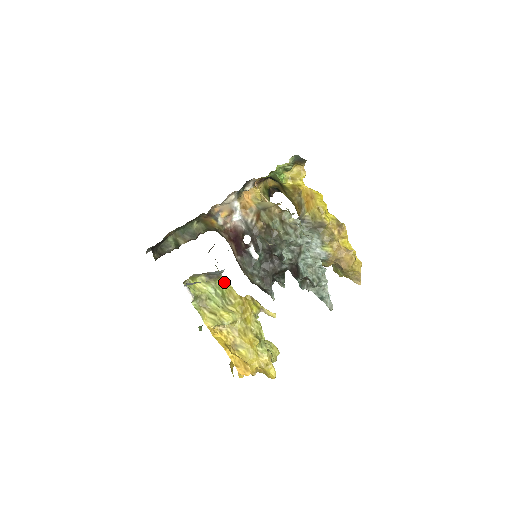
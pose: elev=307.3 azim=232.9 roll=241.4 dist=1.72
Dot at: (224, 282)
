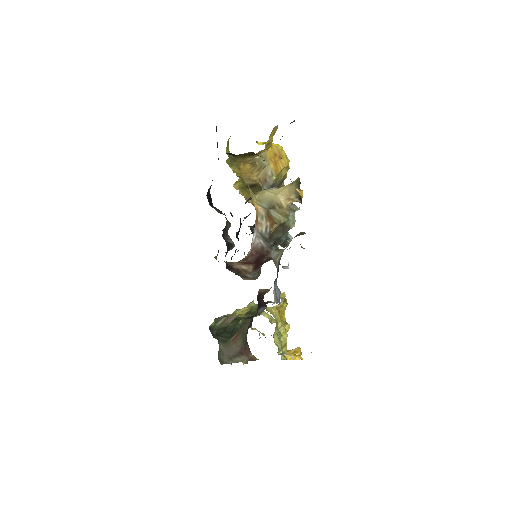
Dot at: occluded
